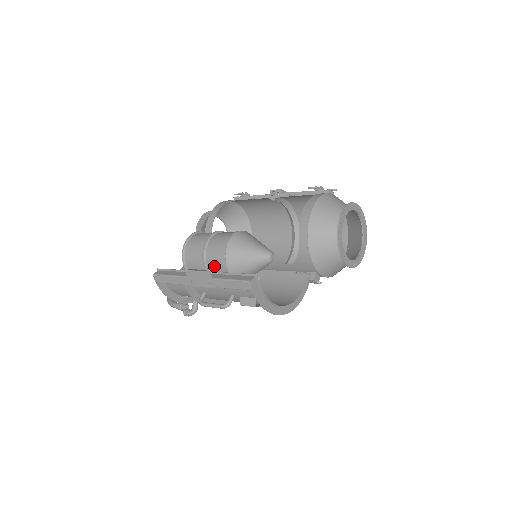
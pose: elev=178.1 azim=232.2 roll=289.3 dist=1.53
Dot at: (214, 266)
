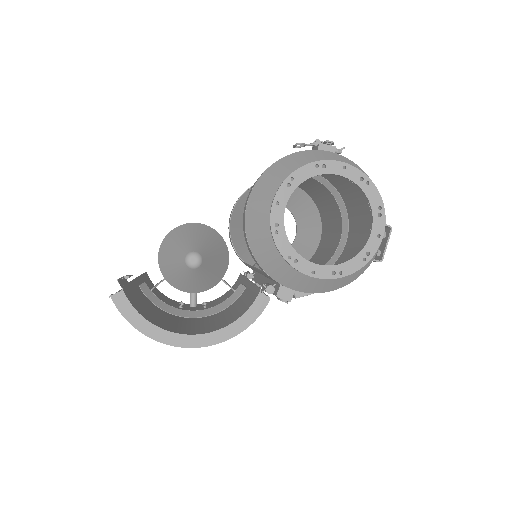
Dot at: occluded
